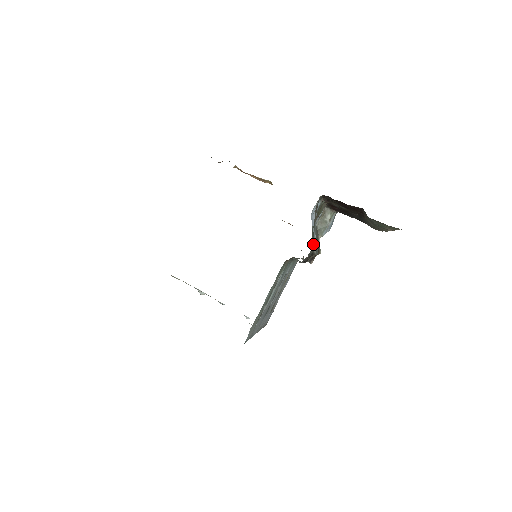
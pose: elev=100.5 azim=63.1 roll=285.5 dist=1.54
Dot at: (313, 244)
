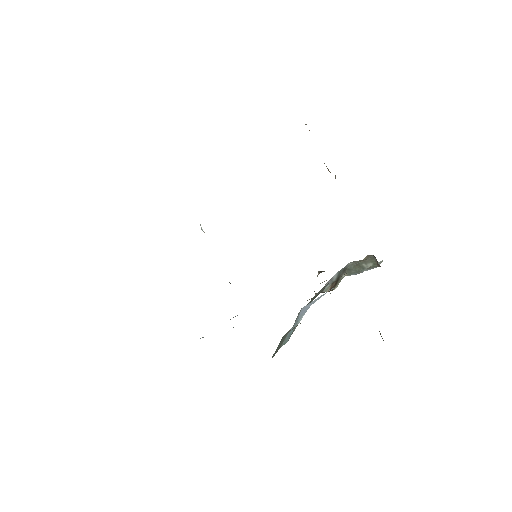
Dot at: occluded
